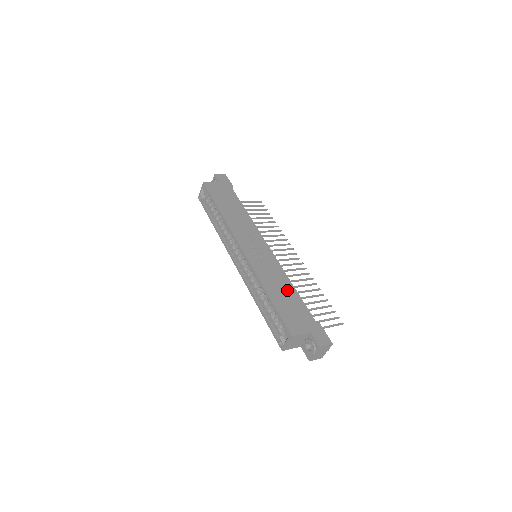
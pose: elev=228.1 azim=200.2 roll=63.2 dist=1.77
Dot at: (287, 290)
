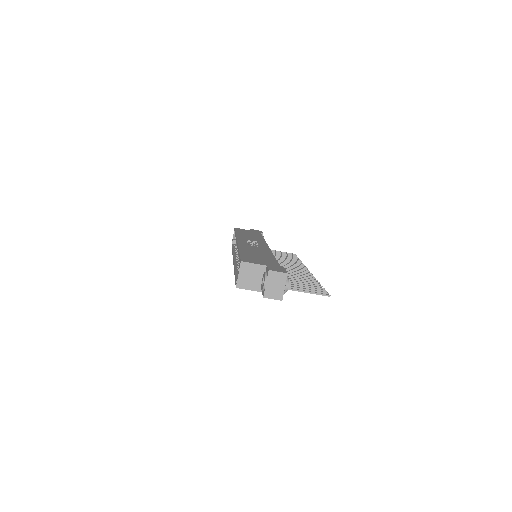
Dot at: (264, 255)
